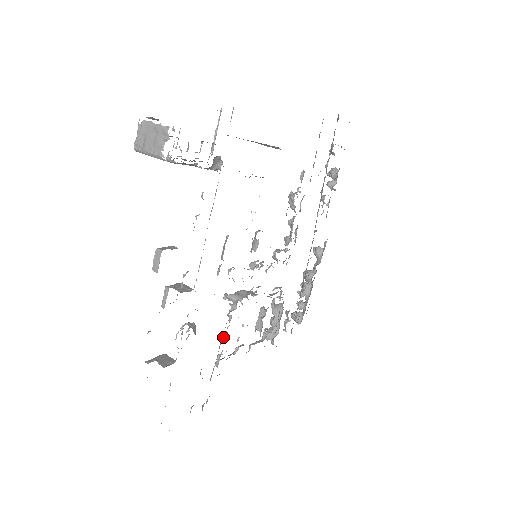
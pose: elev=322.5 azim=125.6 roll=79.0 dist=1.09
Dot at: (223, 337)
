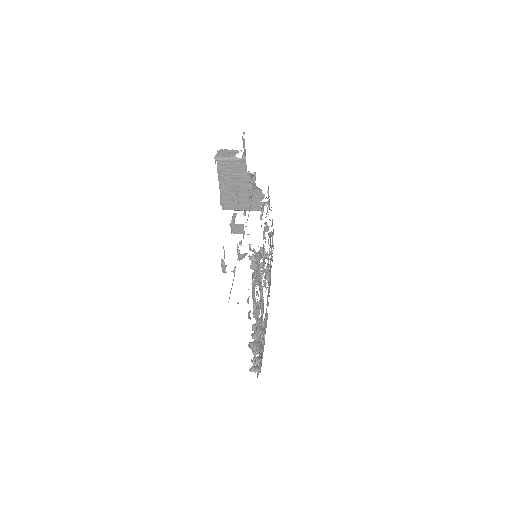
Dot at: (255, 272)
